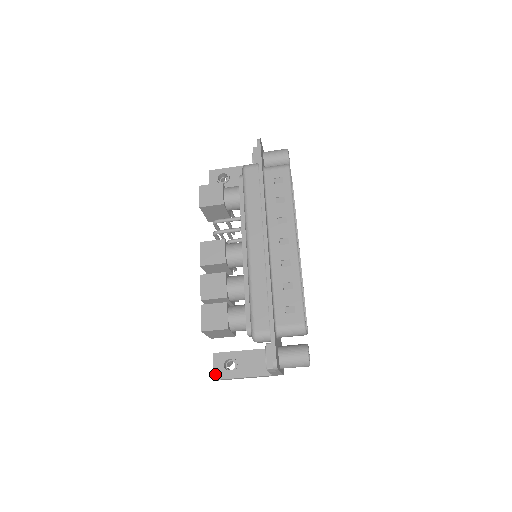
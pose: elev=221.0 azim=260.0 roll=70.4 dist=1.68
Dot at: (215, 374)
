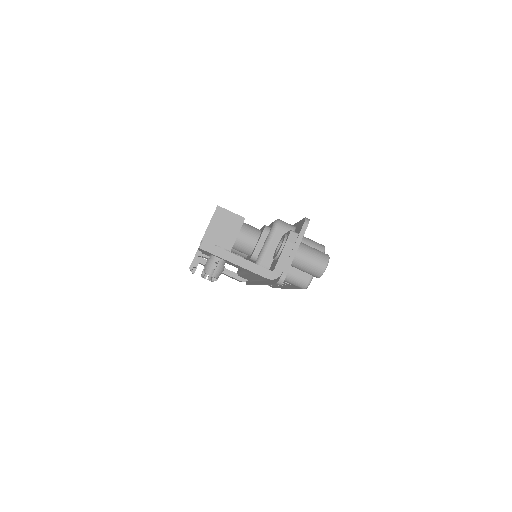
Dot at: occluded
